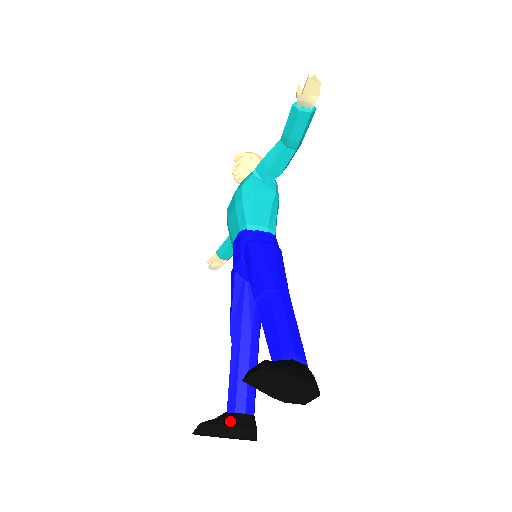
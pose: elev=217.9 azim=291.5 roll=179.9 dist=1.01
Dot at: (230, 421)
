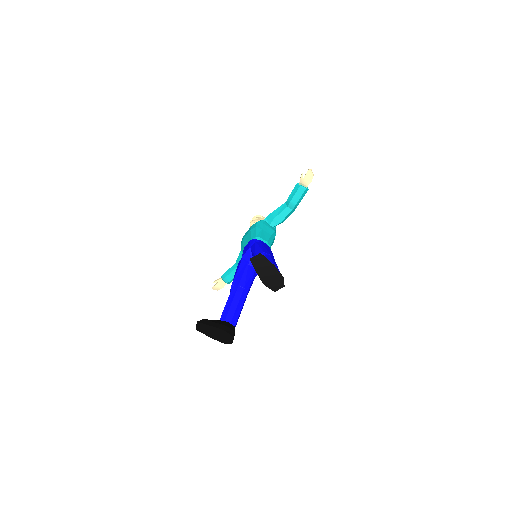
Dot at: (221, 323)
